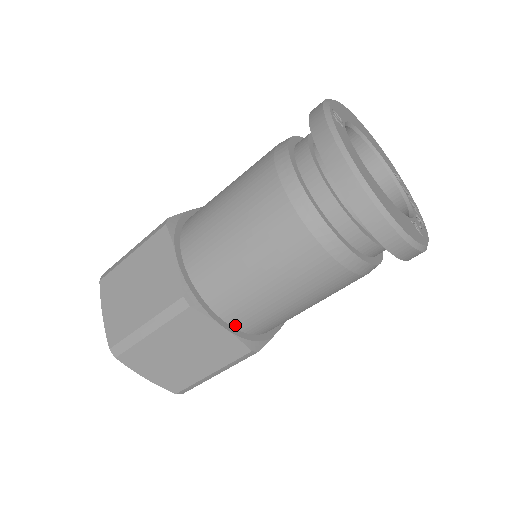
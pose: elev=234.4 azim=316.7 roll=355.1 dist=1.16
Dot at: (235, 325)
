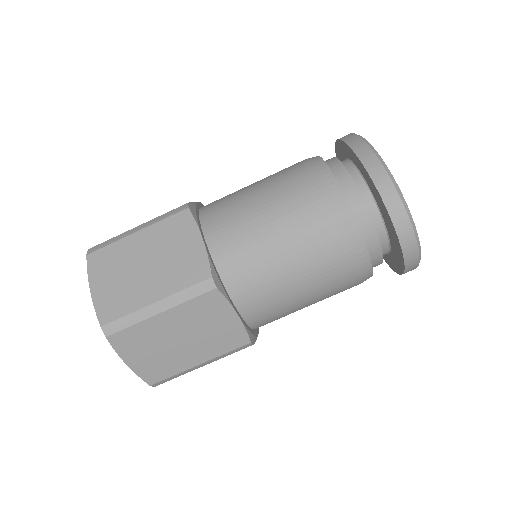
Dot at: (244, 314)
